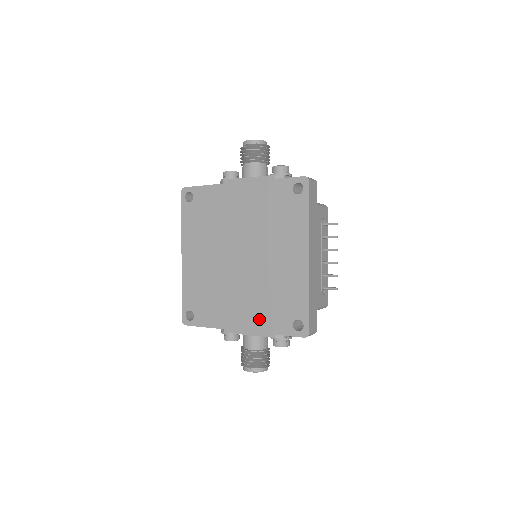
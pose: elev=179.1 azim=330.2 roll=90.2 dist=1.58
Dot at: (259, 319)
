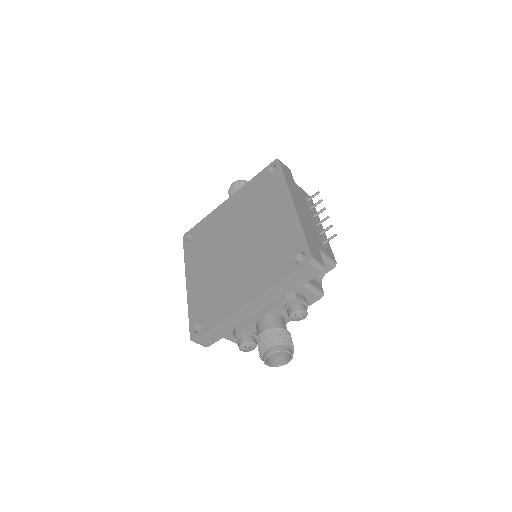
Dot at: (263, 280)
